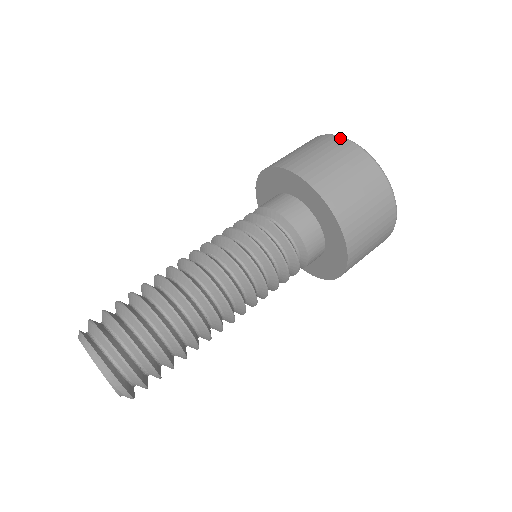
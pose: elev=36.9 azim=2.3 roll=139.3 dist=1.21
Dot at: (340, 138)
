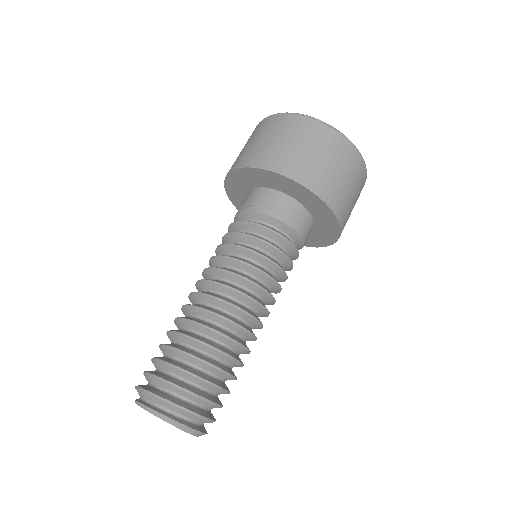
Dot at: (359, 156)
